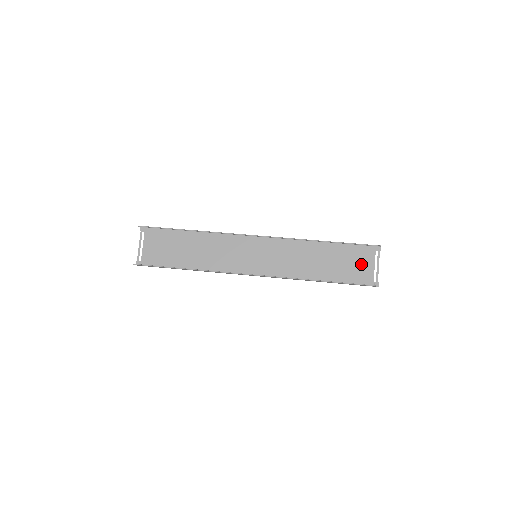
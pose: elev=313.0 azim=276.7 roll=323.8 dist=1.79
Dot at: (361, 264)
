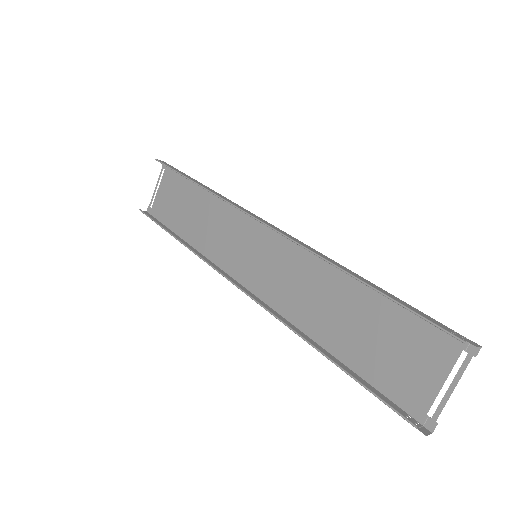
Dot at: (416, 361)
